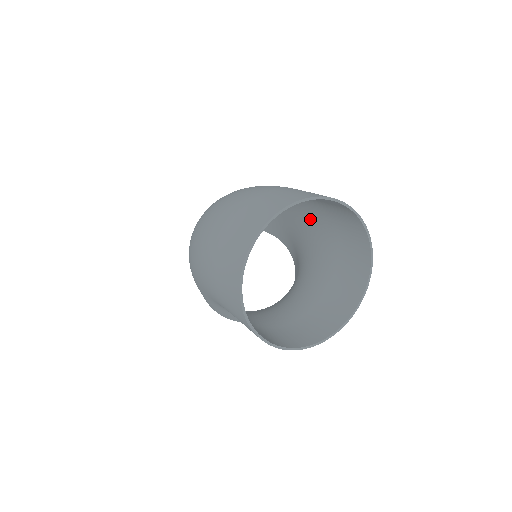
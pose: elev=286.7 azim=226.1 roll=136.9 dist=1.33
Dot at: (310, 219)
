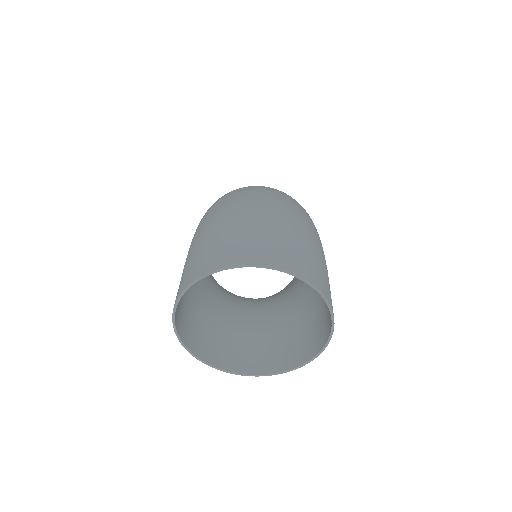
Dot at: occluded
